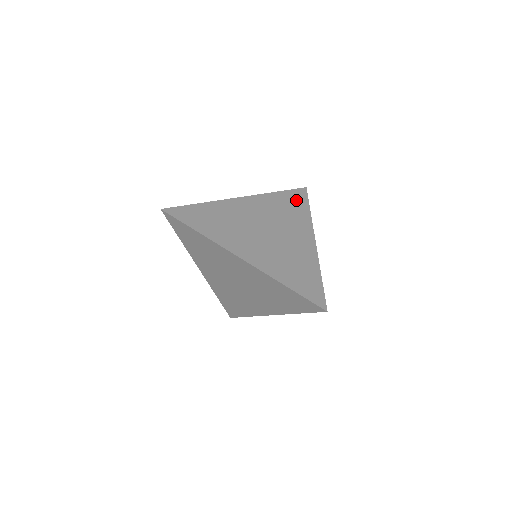
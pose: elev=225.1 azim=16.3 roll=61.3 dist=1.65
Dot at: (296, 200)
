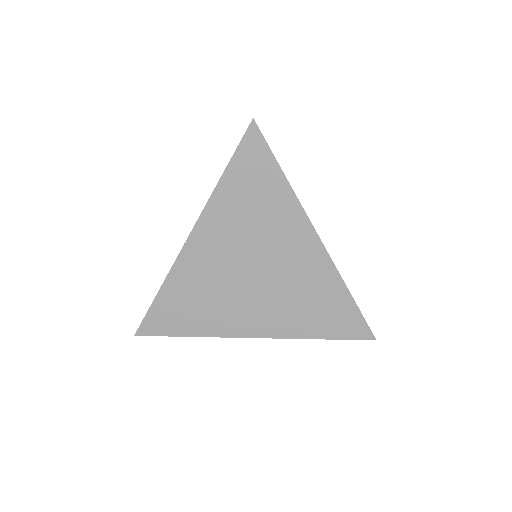
Dot at: occluded
